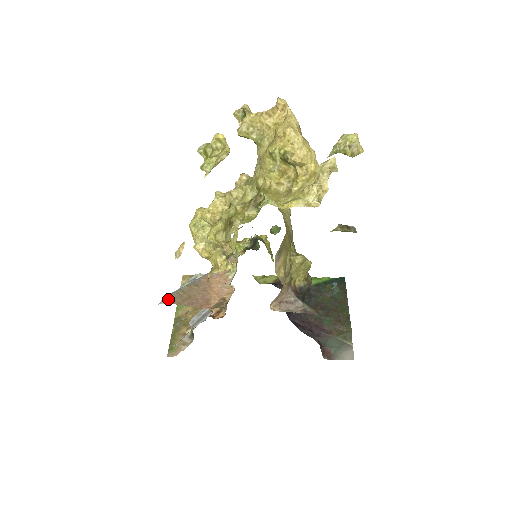
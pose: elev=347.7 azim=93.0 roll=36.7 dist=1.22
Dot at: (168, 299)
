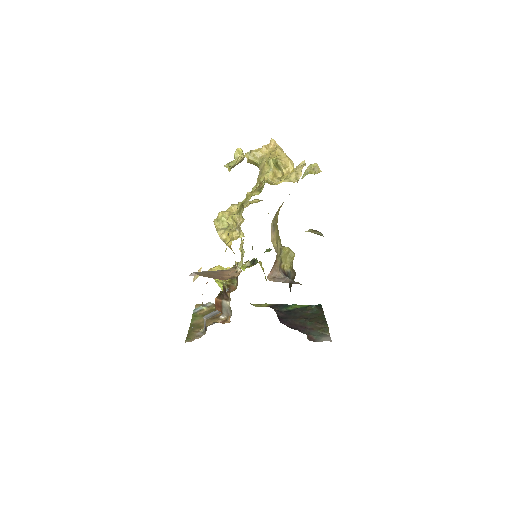
Dot at: (195, 273)
